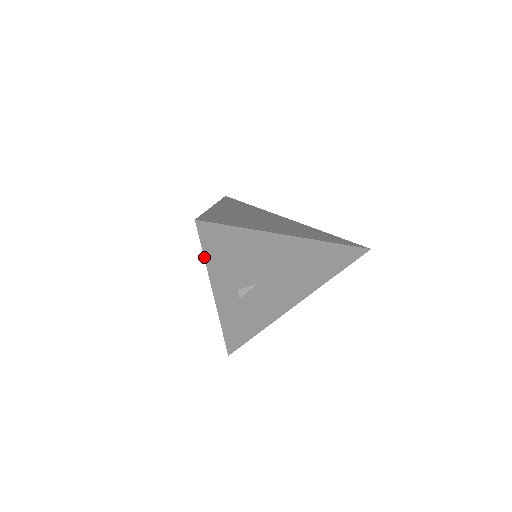
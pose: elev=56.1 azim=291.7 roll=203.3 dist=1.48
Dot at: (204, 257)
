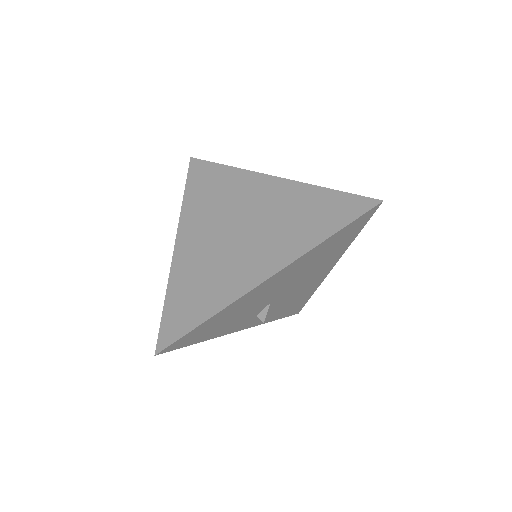
Dot at: occluded
